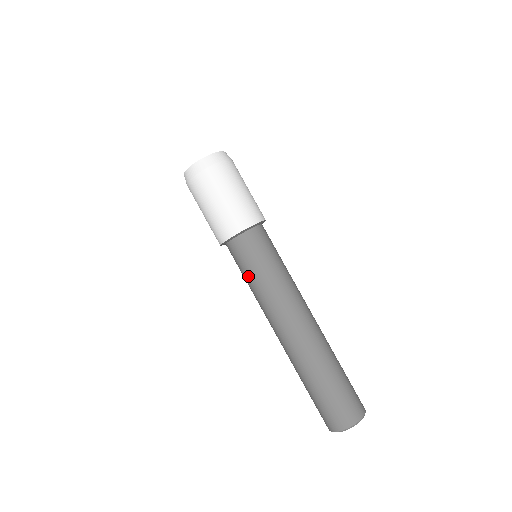
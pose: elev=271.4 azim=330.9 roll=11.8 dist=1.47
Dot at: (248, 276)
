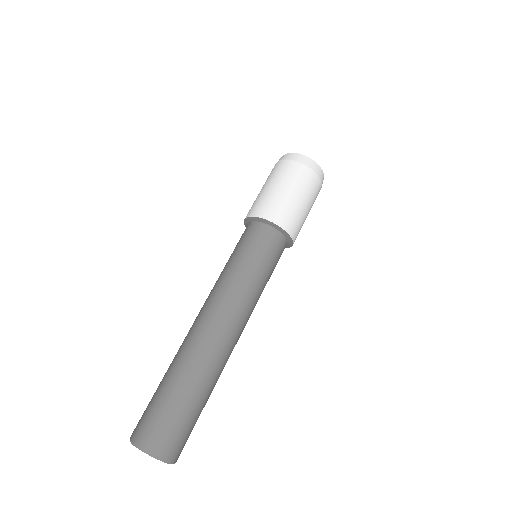
Dot at: (229, 258)
